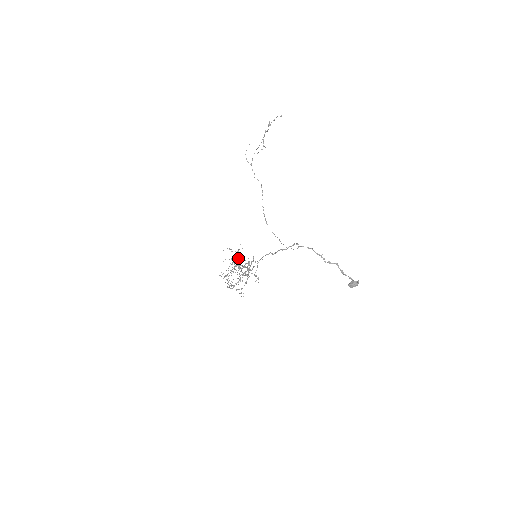
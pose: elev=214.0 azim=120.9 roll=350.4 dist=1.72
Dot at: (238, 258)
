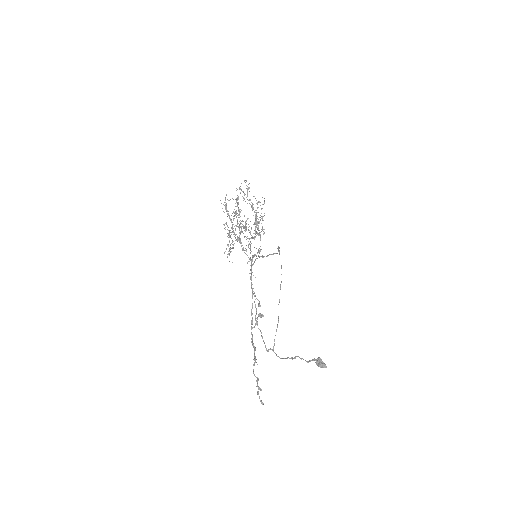
Dot at: (239, 230)
